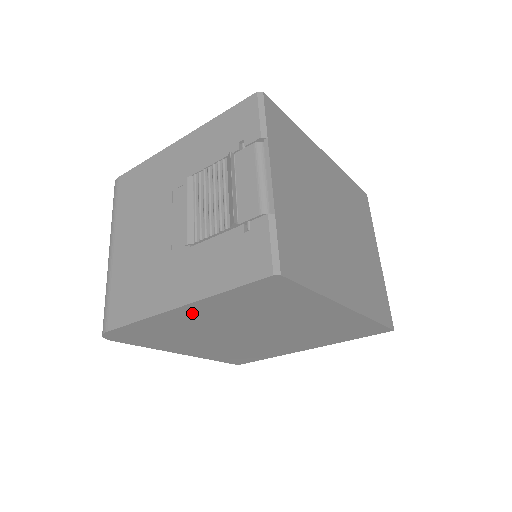
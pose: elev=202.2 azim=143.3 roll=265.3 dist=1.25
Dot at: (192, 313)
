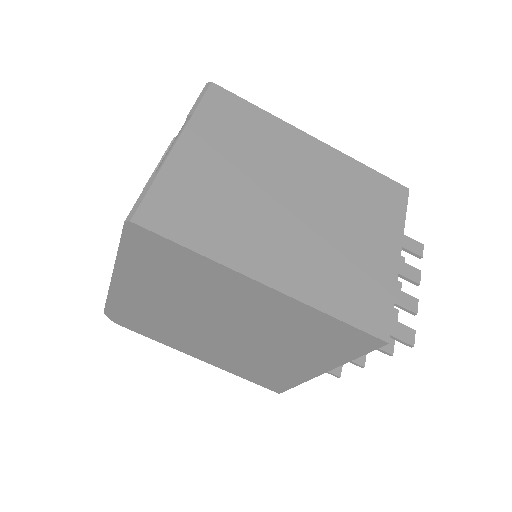
Dot at: (132, 285)
